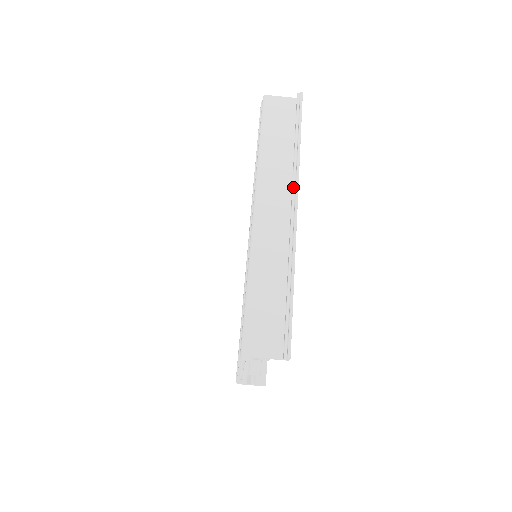
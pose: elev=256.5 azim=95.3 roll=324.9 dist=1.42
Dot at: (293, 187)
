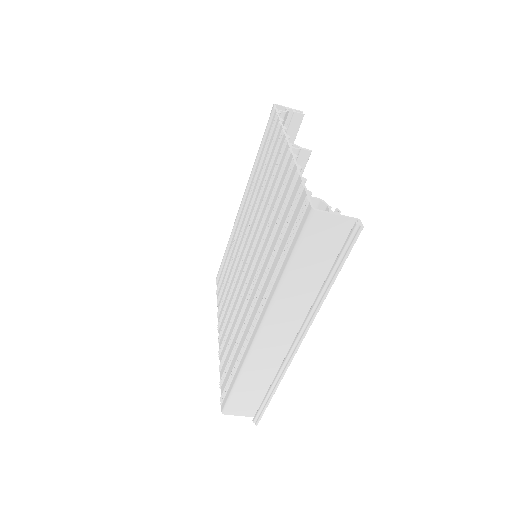
Dot at: (305, 325)
